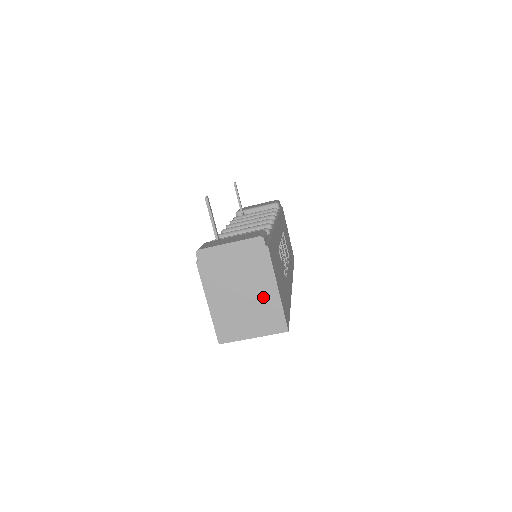
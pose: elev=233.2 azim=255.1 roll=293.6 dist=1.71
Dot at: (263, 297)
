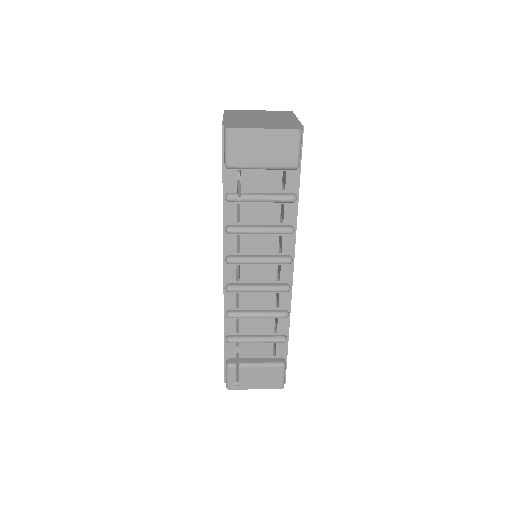
Dot at: occluded
